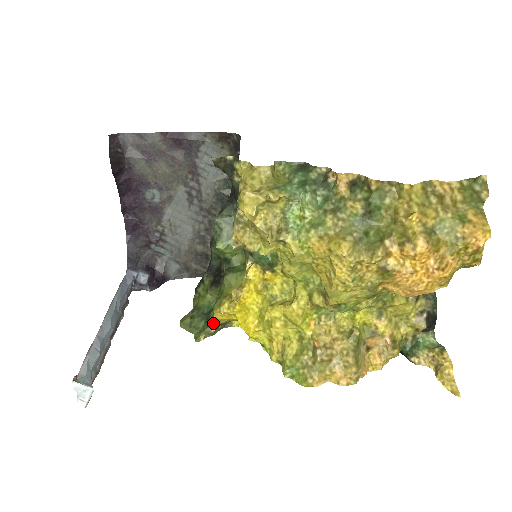
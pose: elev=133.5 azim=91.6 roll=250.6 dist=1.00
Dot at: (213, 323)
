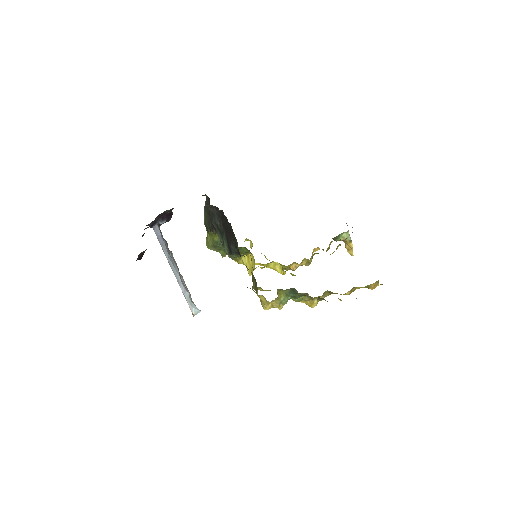
Dot at: occluded
